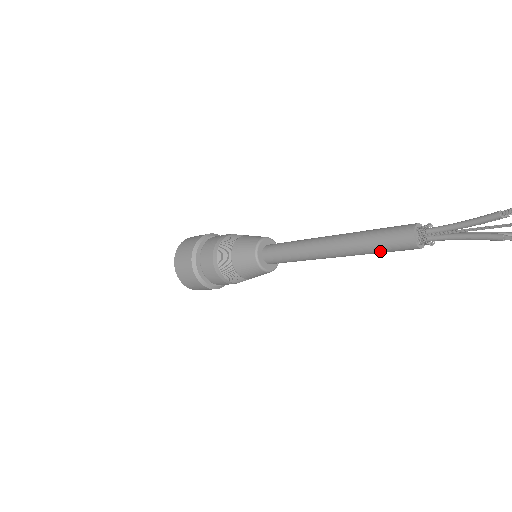
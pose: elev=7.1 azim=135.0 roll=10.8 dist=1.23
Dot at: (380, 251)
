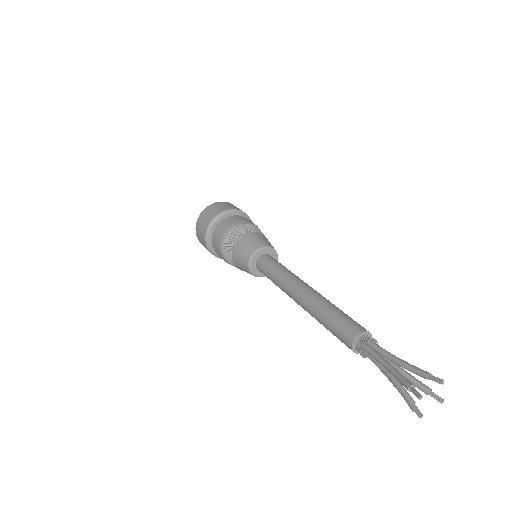
Dot at: occluded
